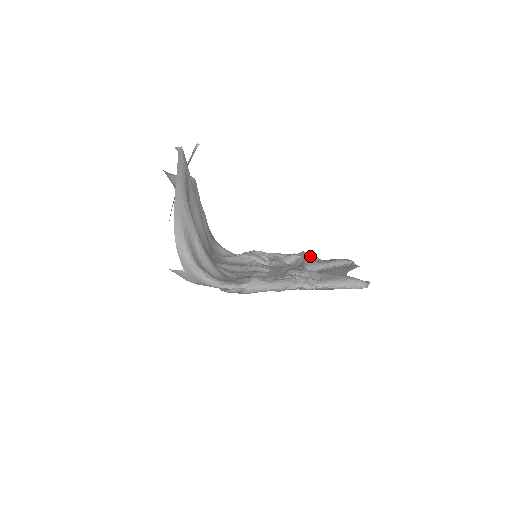
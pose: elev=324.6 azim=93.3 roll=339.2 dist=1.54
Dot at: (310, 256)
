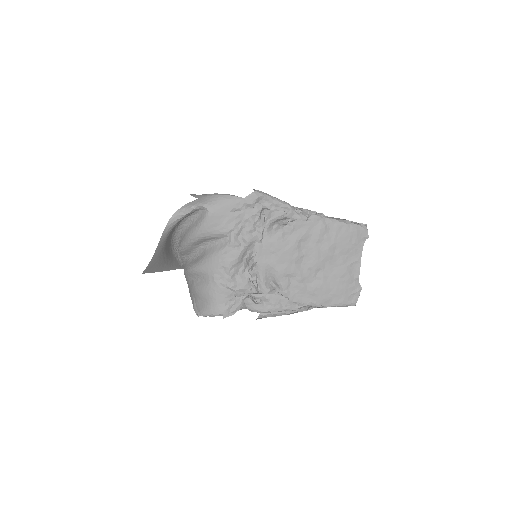
Dot at: occluded
